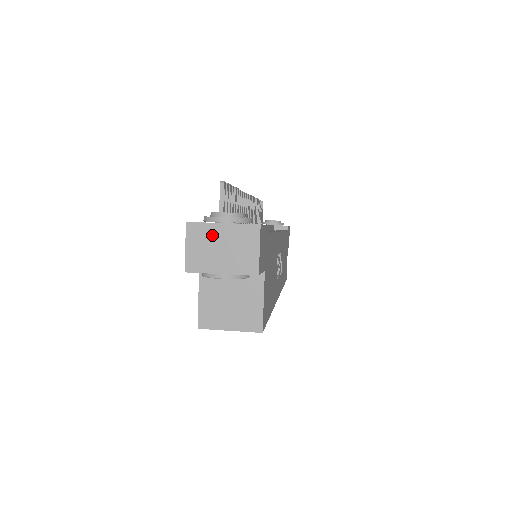
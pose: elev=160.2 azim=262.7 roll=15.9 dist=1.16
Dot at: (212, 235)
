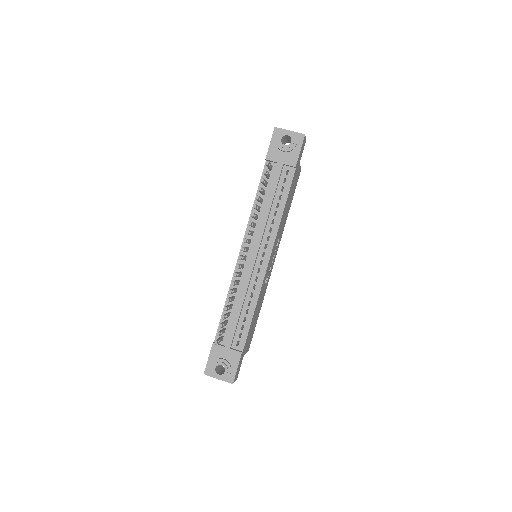
Dot at: occluded
